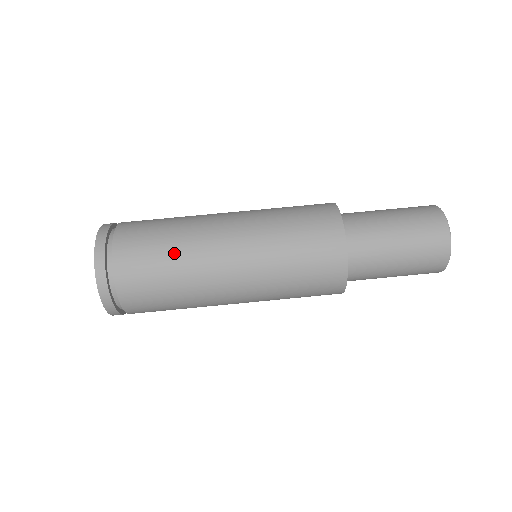
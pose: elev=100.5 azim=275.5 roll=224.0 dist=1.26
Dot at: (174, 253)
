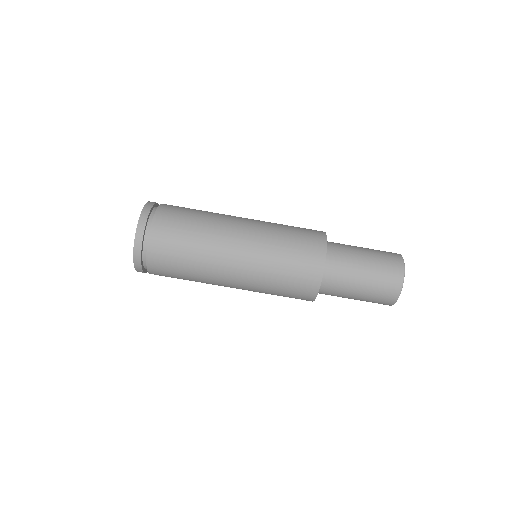
Dot at: (195, 247)
